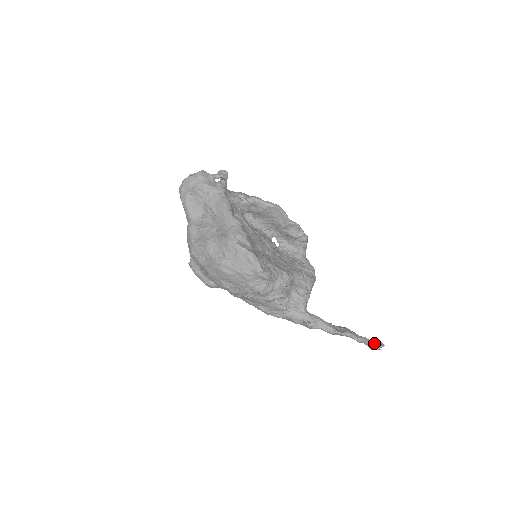
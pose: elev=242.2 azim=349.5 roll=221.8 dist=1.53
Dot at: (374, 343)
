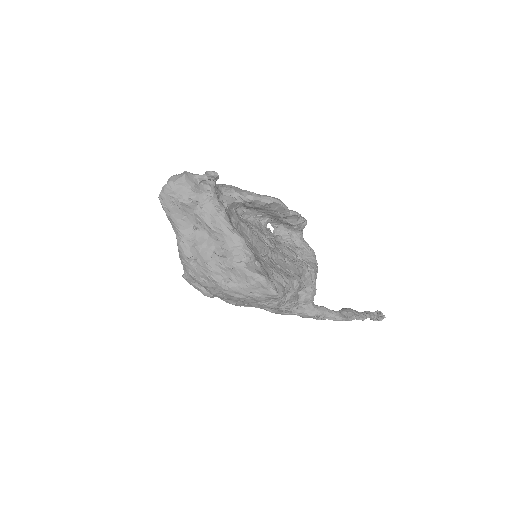
Dot at: (375, 315)
